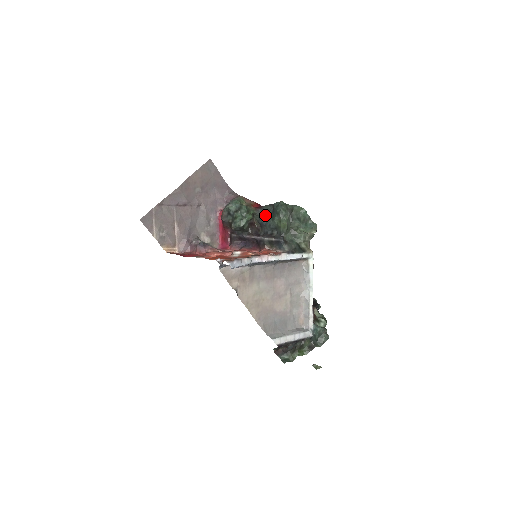
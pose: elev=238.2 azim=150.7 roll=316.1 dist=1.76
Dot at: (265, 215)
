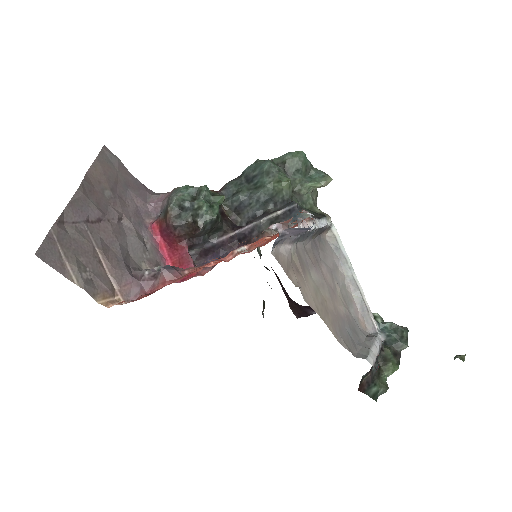
Dot at: (240, 190)
